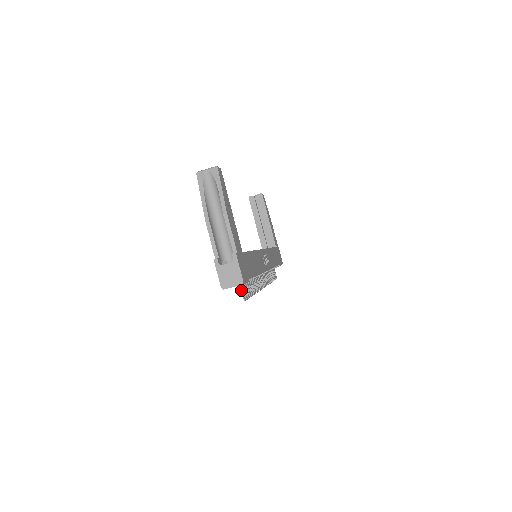
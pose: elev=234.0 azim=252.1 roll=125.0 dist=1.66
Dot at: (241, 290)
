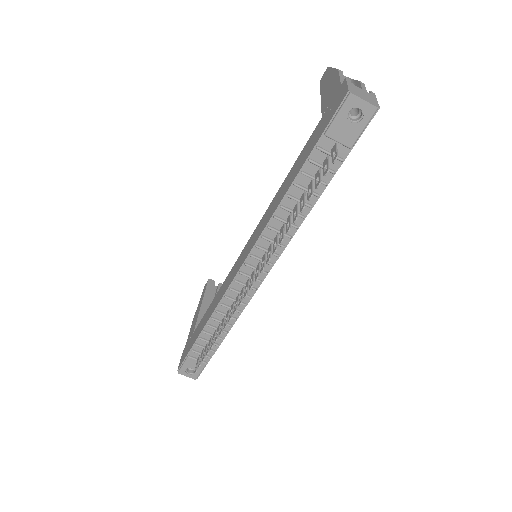
Dot at: (336, 148)
